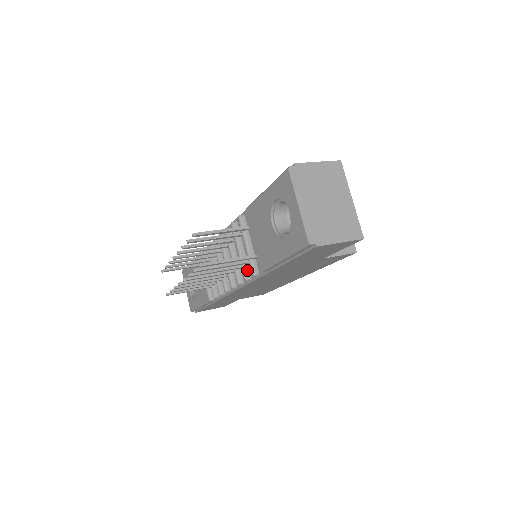
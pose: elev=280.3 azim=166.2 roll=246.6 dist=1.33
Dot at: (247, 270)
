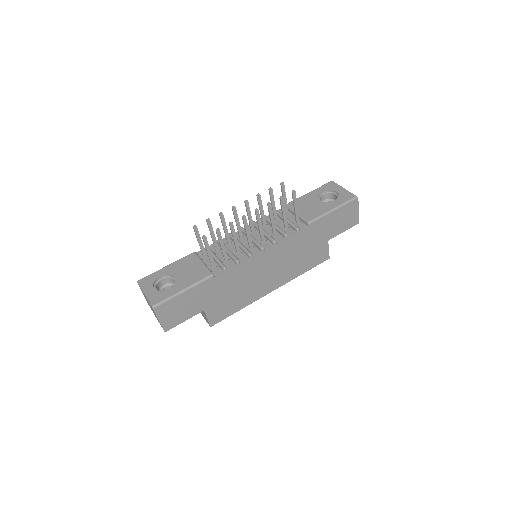
Dot at: (285, 232)
